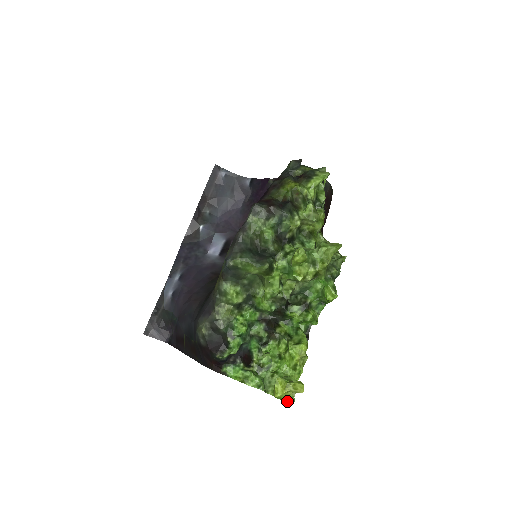
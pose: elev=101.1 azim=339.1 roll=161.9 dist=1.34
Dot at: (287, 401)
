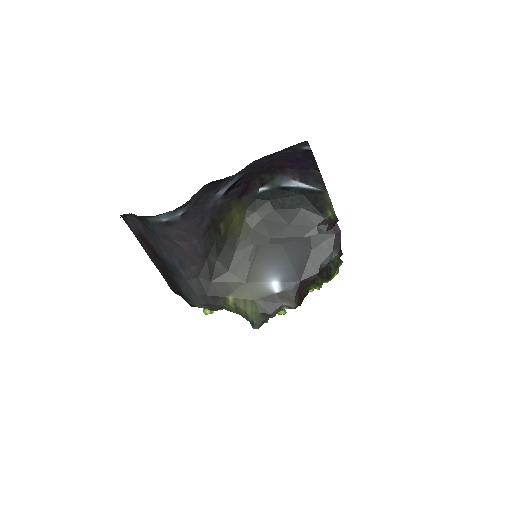
Dot at: occluded
